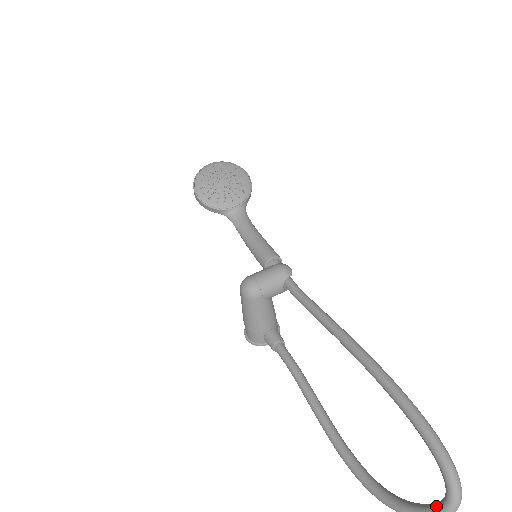
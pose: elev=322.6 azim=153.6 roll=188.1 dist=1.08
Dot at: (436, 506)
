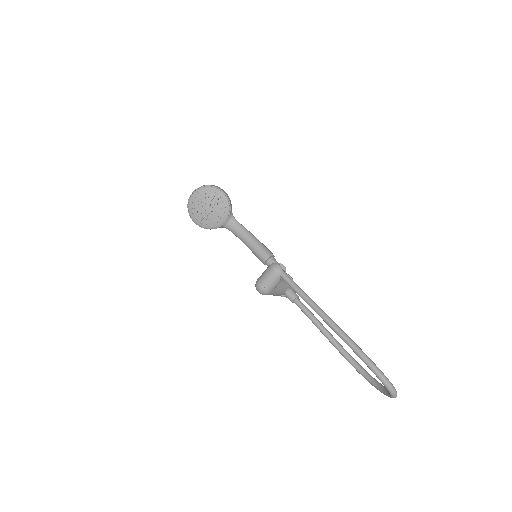
Dot at: (388, 394)
